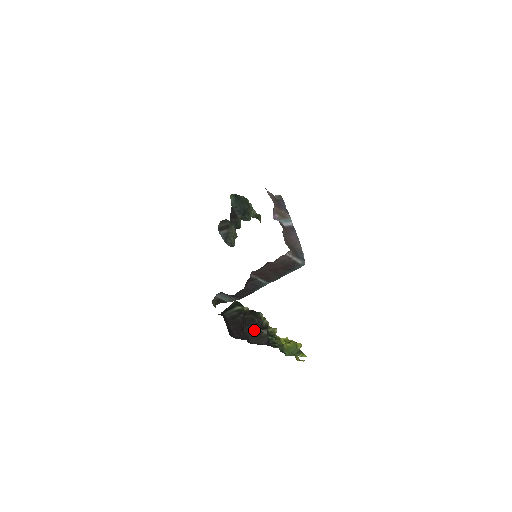
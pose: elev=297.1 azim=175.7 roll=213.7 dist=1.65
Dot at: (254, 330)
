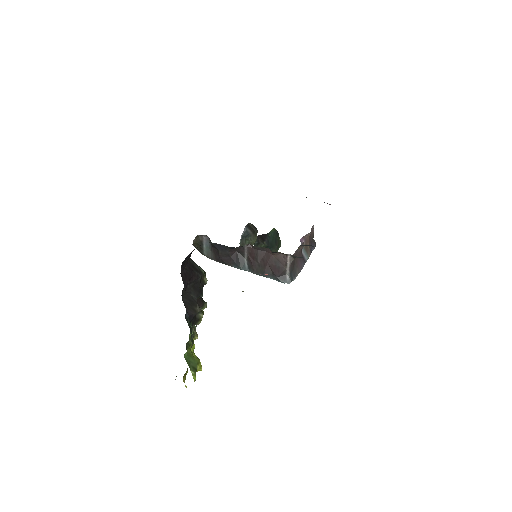
Dot at: (194, 297)
